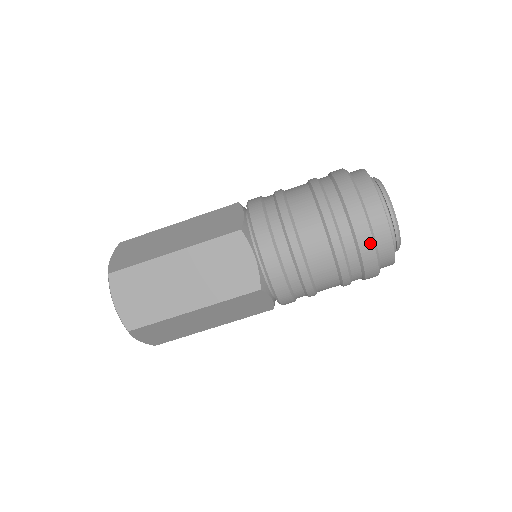
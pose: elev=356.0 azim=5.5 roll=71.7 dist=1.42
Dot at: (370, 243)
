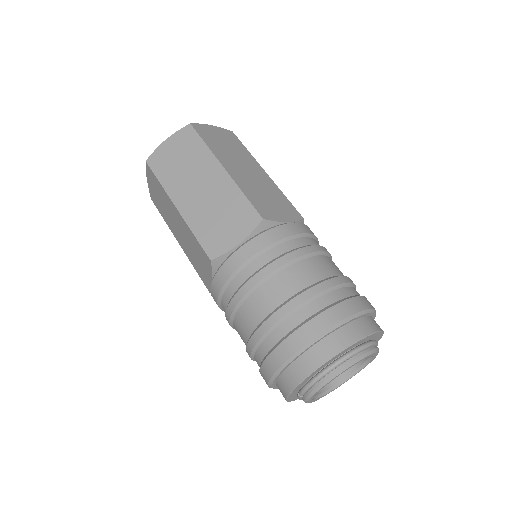
Dot at: occluded
